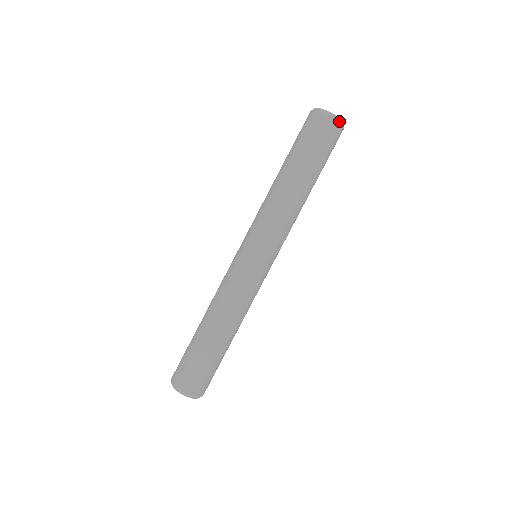
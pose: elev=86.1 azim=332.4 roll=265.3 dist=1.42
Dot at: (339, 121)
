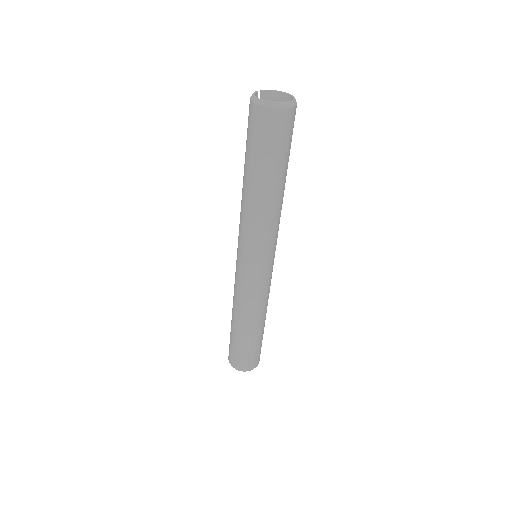
Dot at: (296, 104)
